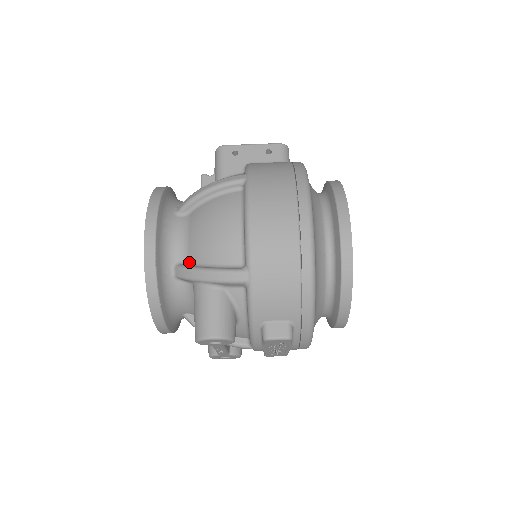
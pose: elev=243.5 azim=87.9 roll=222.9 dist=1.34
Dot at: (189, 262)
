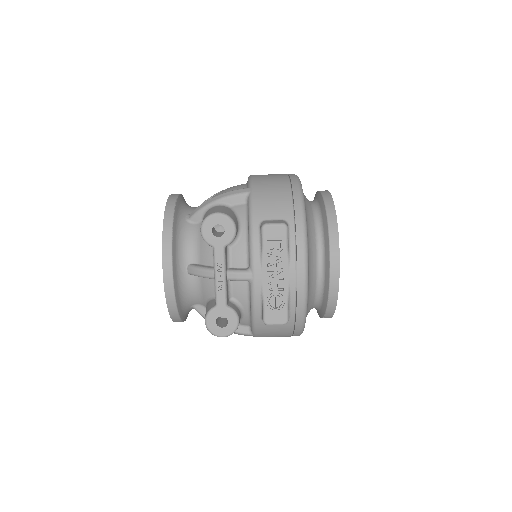
Dot at: occluded
